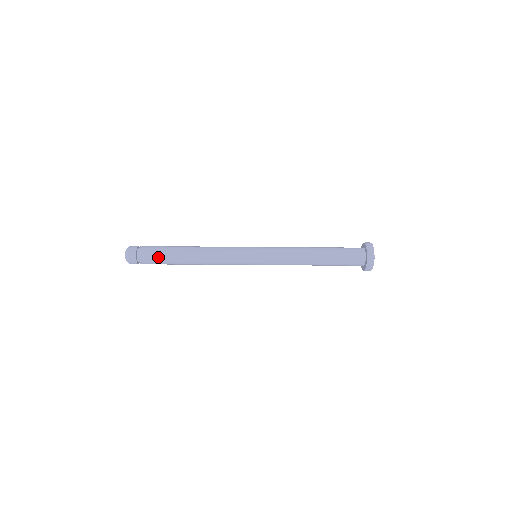
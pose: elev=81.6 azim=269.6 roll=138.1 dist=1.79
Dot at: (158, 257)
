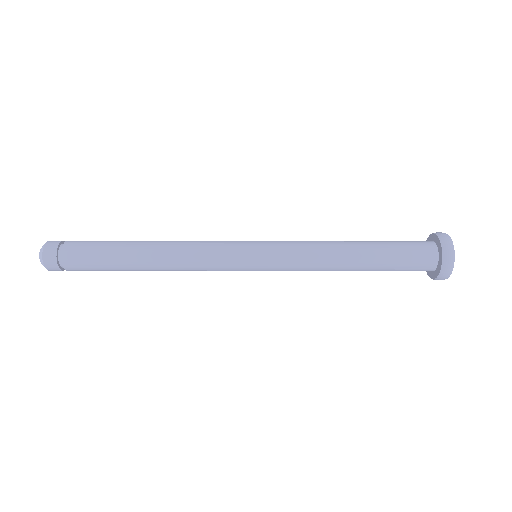
Dot at: (93, 251)
